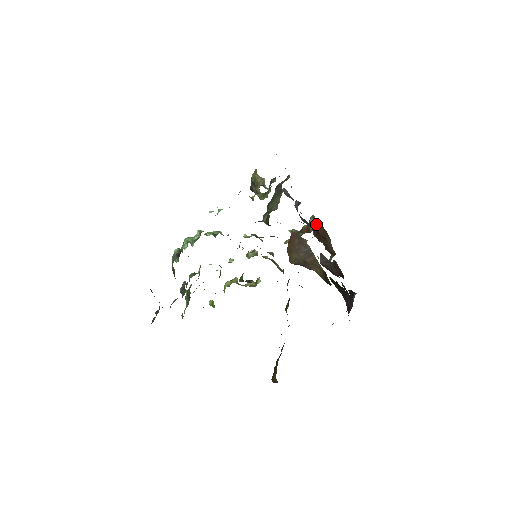
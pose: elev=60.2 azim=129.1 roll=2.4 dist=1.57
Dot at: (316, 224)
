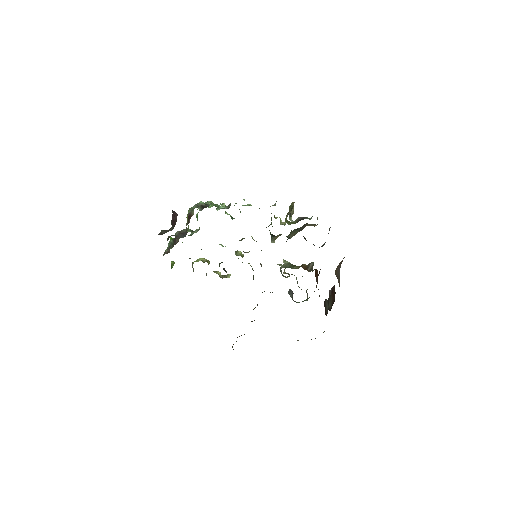
Dot at: occluded
